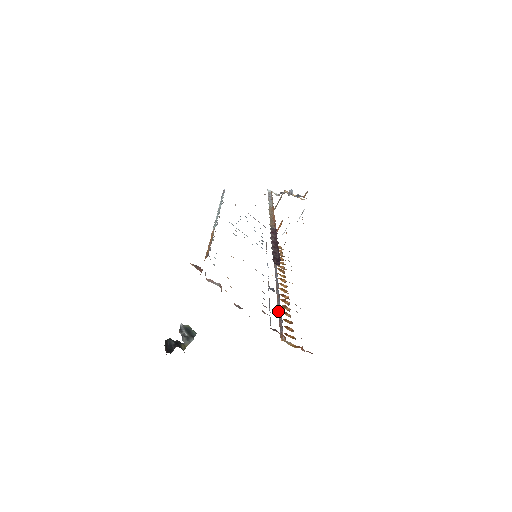
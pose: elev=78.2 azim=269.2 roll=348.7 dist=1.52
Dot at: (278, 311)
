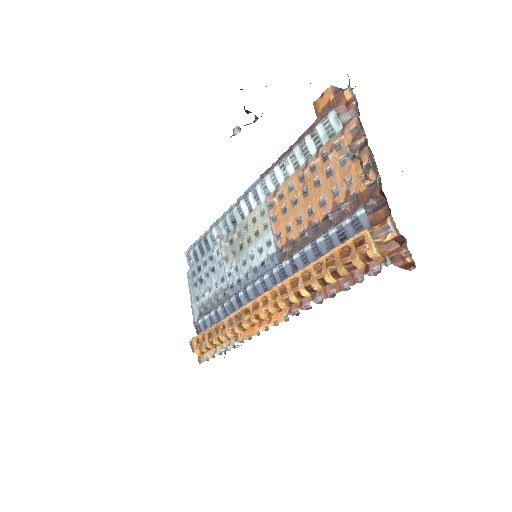
Dot at: (315, 259)
